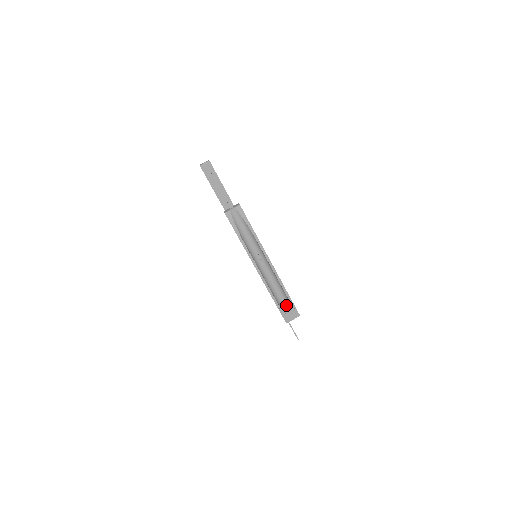
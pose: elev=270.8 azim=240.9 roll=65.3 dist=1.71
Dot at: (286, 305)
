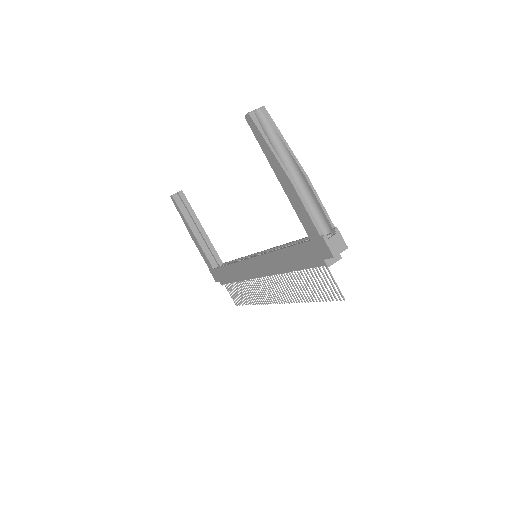
Dot at: (329, 234)
